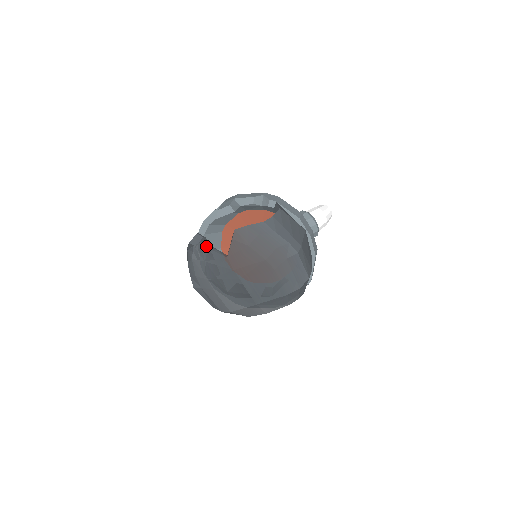
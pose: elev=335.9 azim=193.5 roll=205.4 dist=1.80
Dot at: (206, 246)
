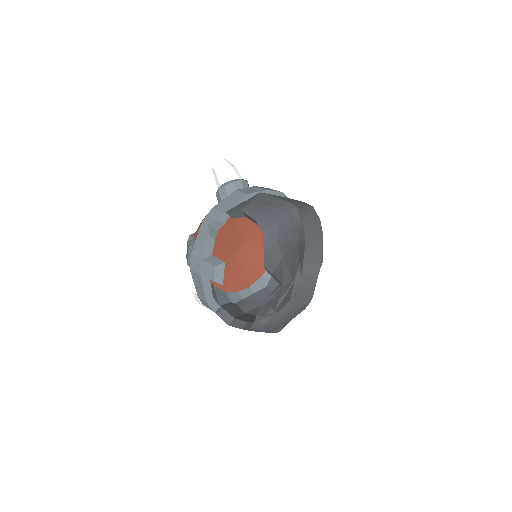
Dot at: (265, 305)
